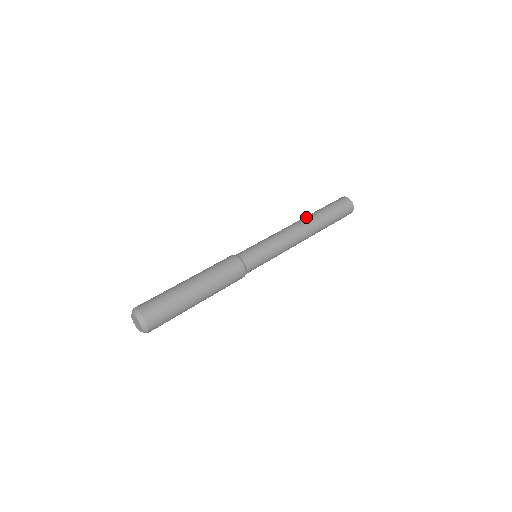
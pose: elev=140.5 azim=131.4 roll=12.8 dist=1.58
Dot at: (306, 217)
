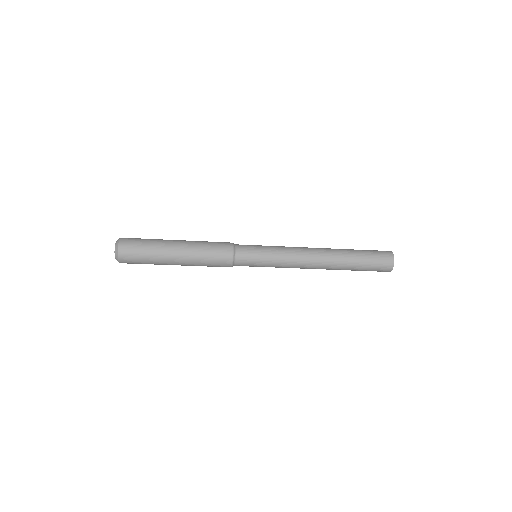
Dot at: occluded
